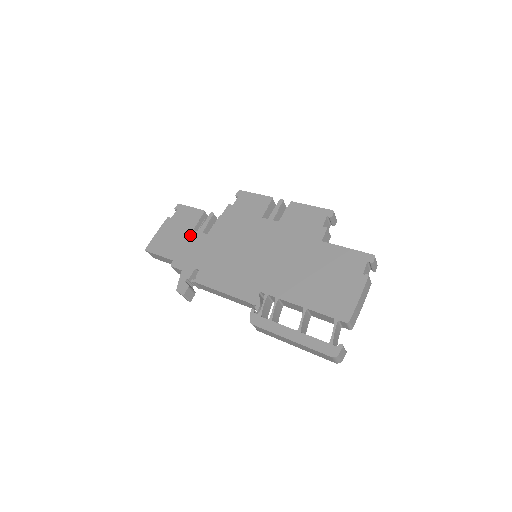
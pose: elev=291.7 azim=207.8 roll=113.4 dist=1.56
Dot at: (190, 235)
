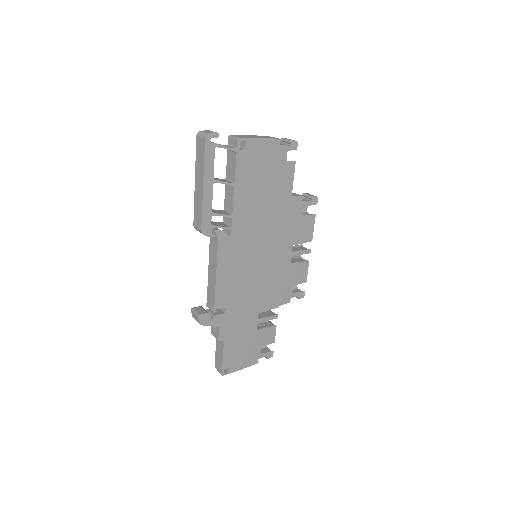
Dot at: occluded
